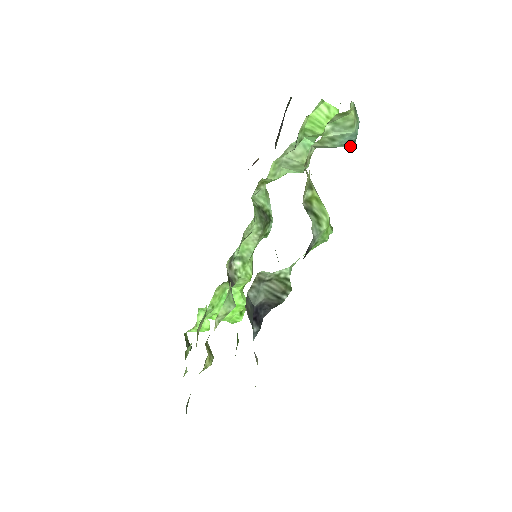
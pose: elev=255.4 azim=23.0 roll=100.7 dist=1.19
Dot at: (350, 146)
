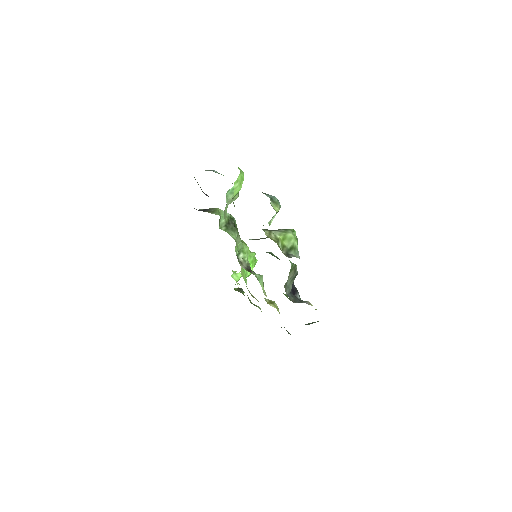
Dot at: occluded
